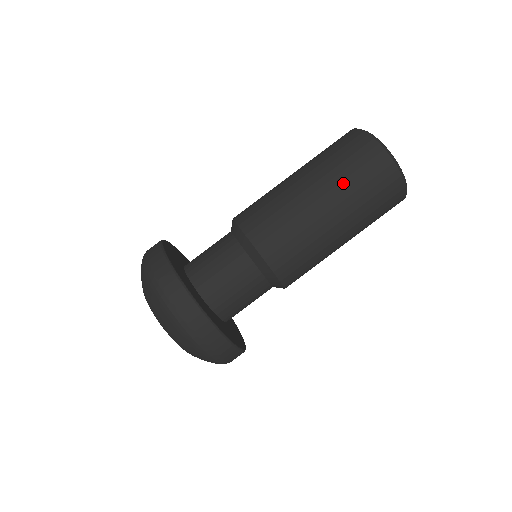
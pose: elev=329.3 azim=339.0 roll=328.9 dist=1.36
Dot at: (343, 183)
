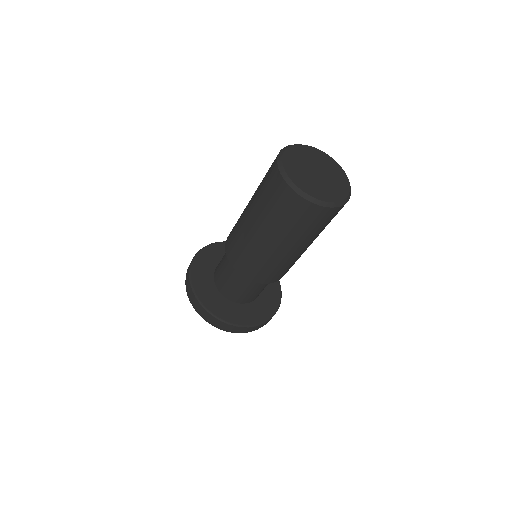
Dot at: (284, 230)
